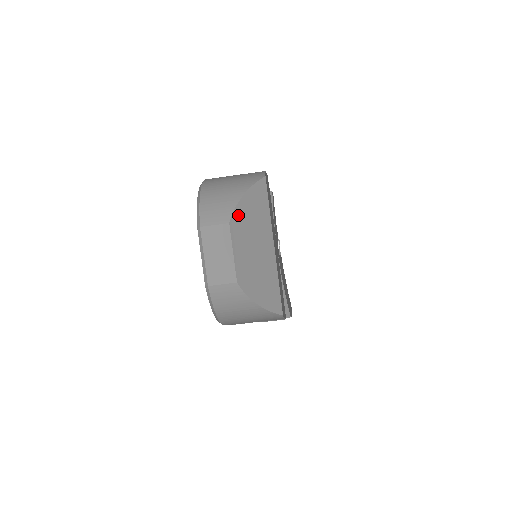
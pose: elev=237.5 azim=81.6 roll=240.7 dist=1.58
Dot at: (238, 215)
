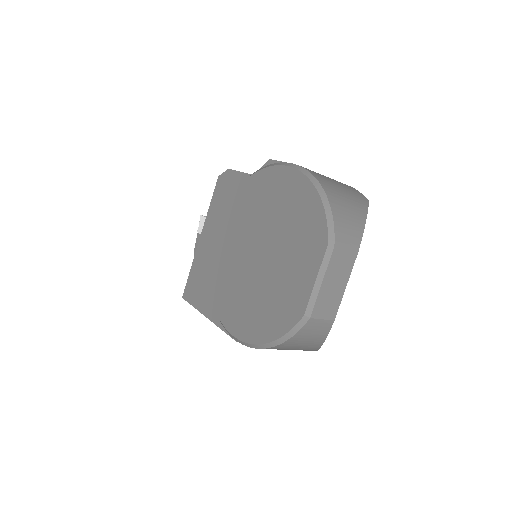
Dot at: occluded
